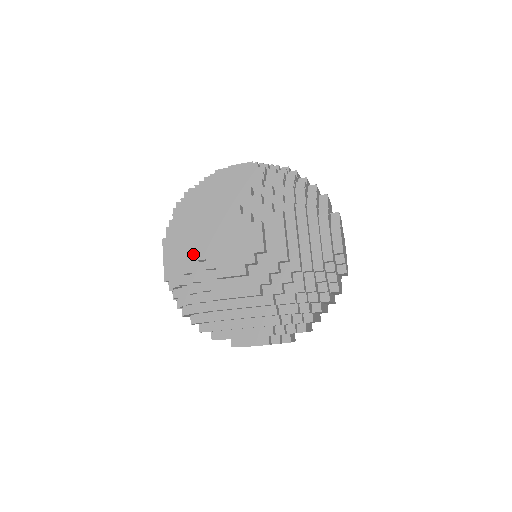
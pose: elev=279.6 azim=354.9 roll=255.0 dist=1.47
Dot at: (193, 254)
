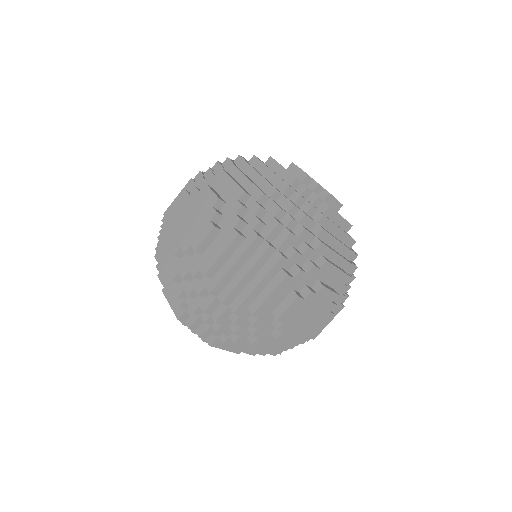
Dot at: (173, 259)
